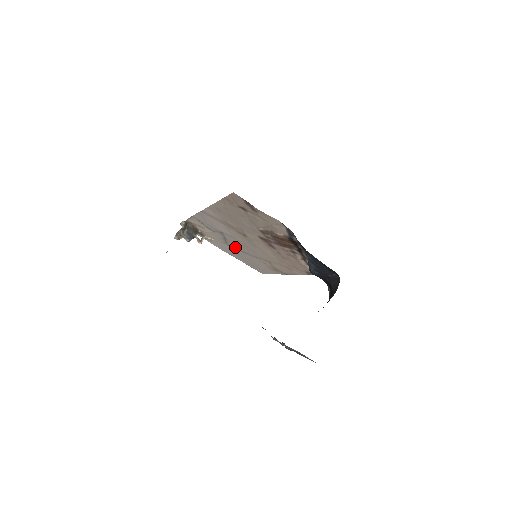
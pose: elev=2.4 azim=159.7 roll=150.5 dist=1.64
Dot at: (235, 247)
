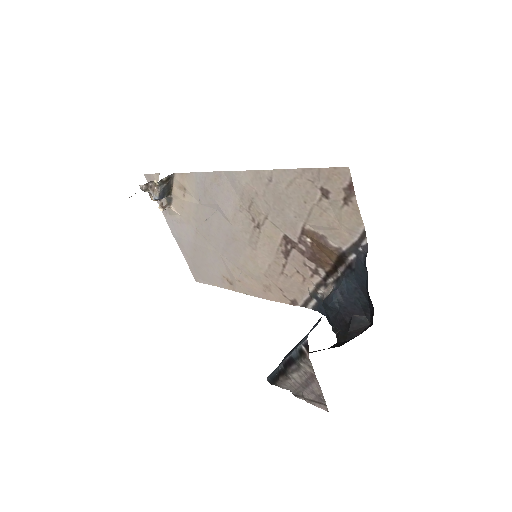
Dot at: (207, 235)
